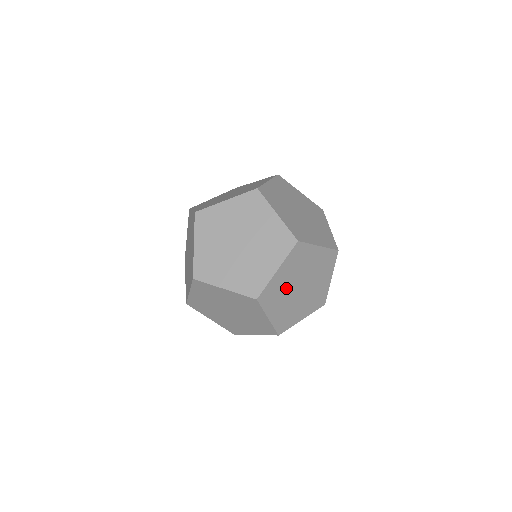
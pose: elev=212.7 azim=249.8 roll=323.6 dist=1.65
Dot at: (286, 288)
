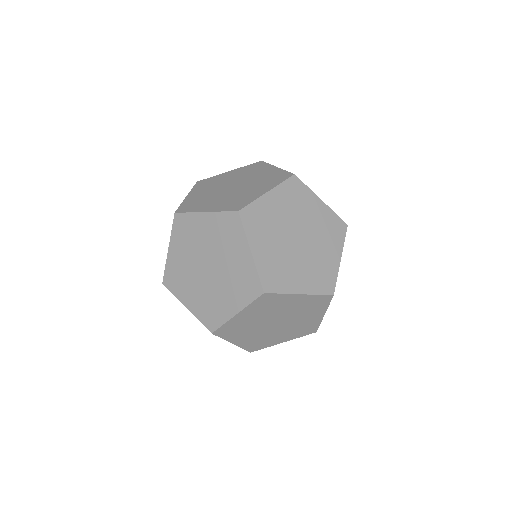
Dot at: occluded
